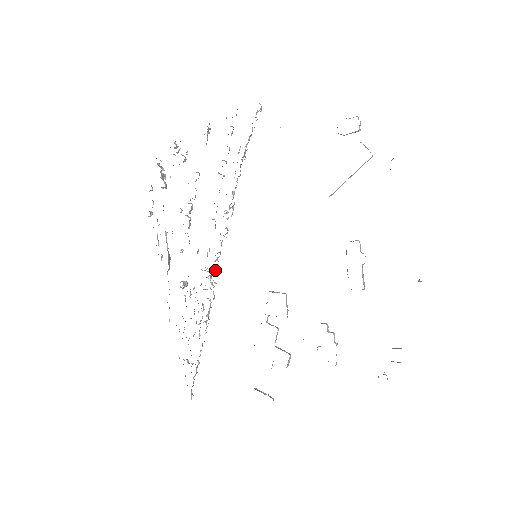
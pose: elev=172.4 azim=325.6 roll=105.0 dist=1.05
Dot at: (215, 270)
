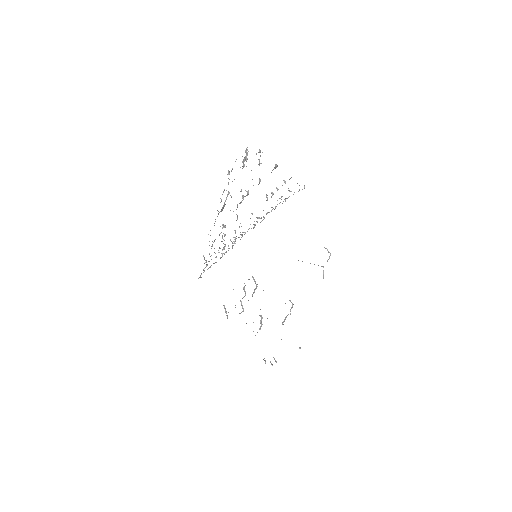
Dot at: (239, 237)
